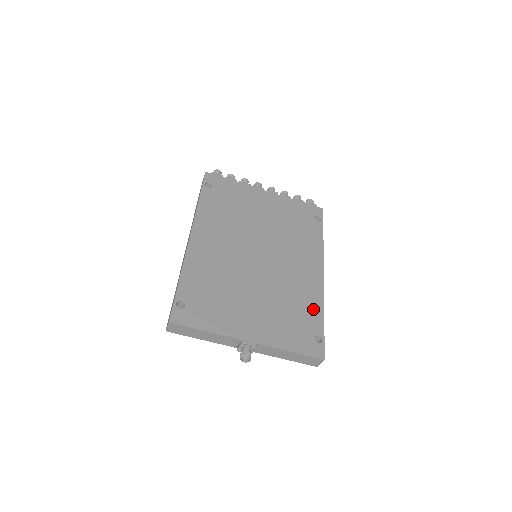
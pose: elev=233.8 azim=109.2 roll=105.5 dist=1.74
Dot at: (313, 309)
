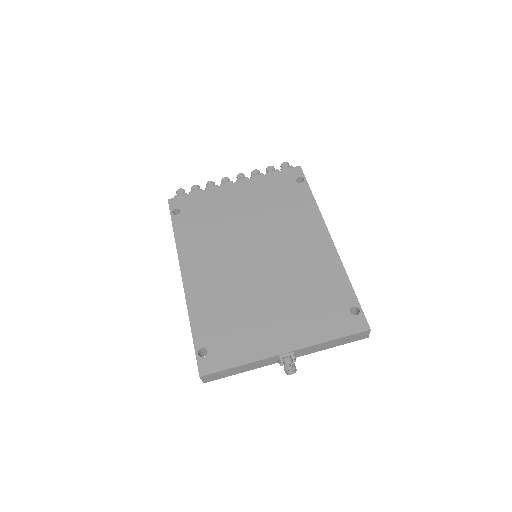
Dot at: (336, 281)
